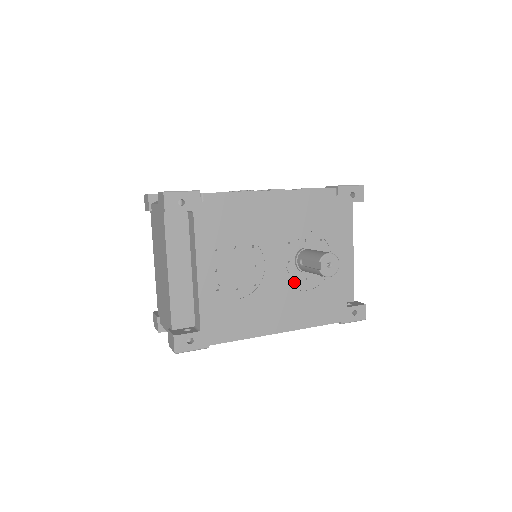
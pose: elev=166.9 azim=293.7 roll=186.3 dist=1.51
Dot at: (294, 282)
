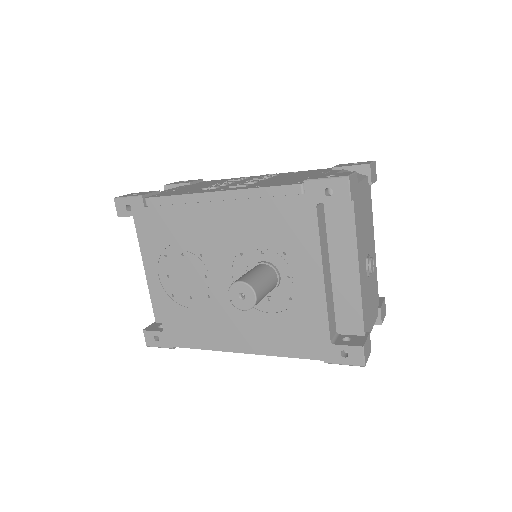
Dot at: occluded
